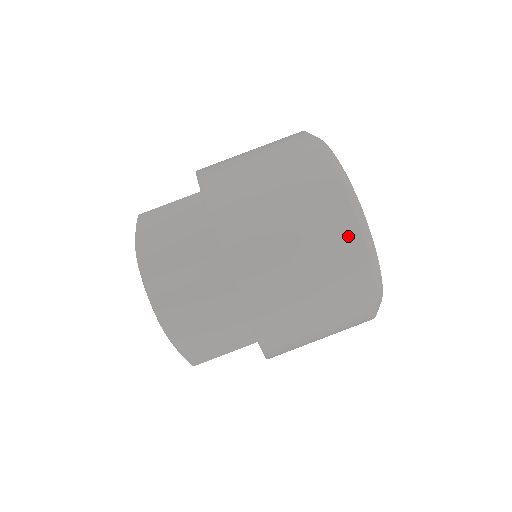
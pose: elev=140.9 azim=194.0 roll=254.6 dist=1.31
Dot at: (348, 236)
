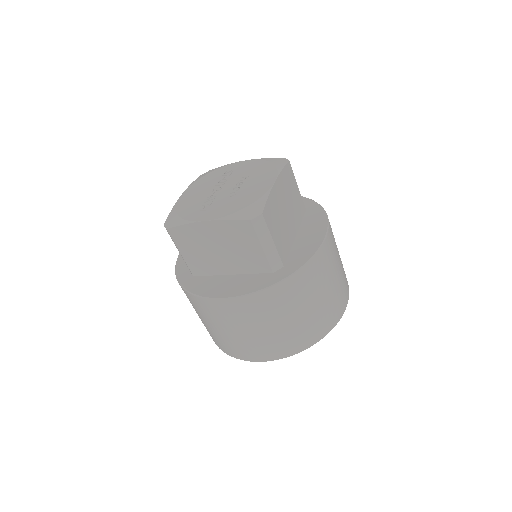
Dot at: occluded
